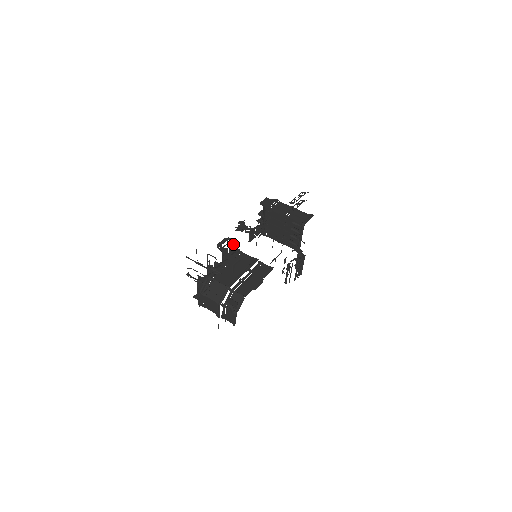
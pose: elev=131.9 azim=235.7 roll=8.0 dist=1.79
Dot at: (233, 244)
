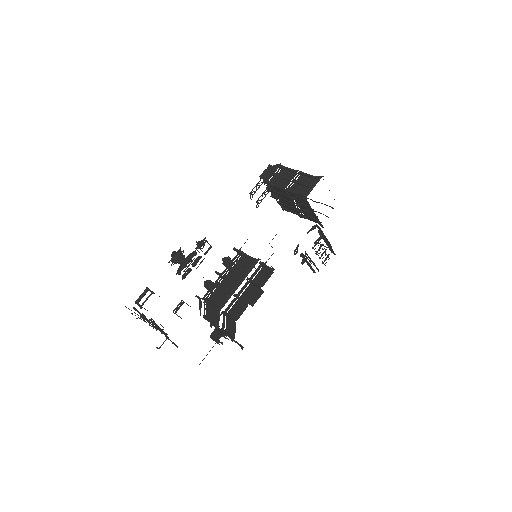
Dot at: occluded
